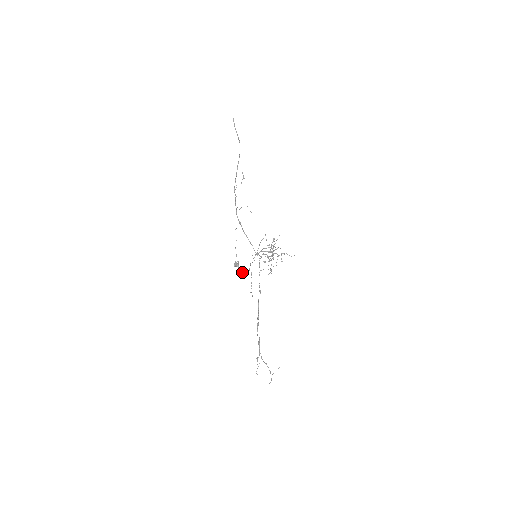
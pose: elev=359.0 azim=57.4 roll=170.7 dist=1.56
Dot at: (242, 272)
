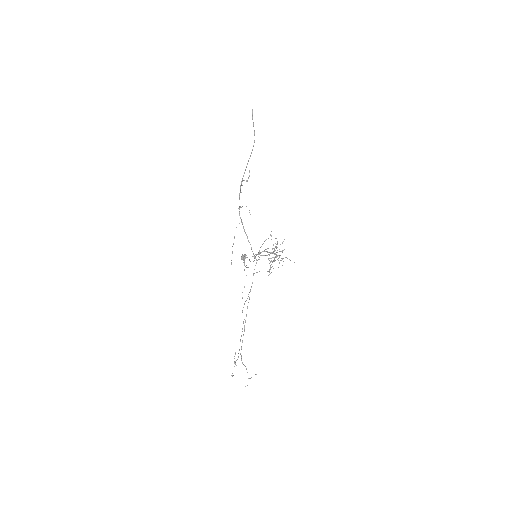
Dot at: (246, 267)
